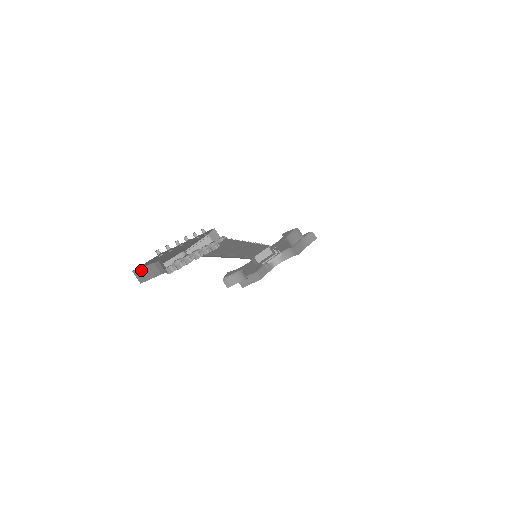
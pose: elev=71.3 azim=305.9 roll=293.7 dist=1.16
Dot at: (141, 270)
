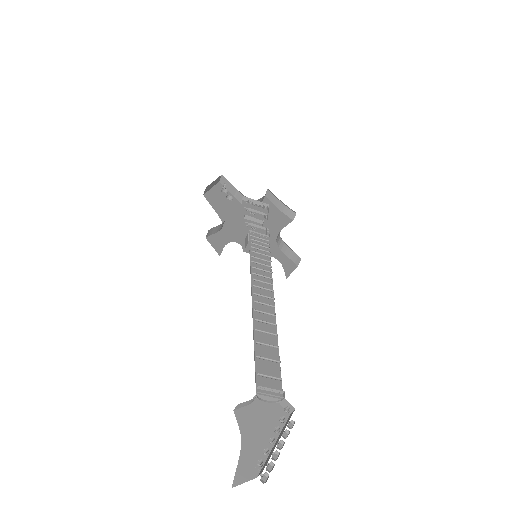
Dot at: (239, 471)
